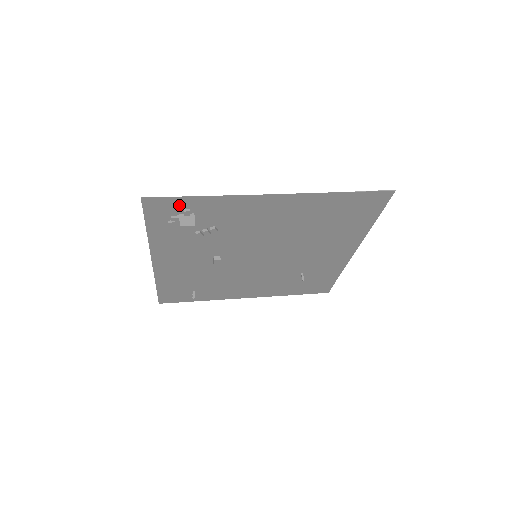
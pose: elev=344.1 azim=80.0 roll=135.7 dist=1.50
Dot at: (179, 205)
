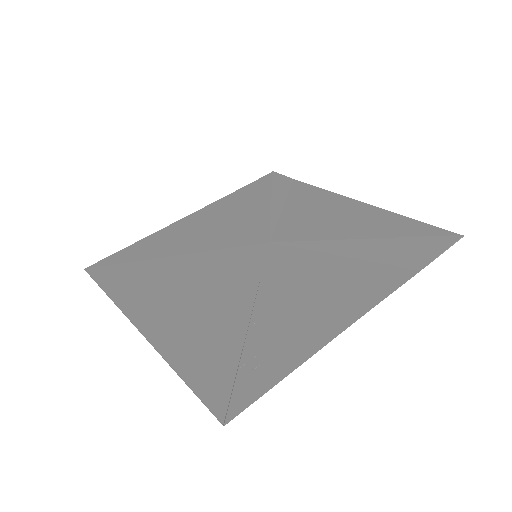
Dot at: (254, 379)
